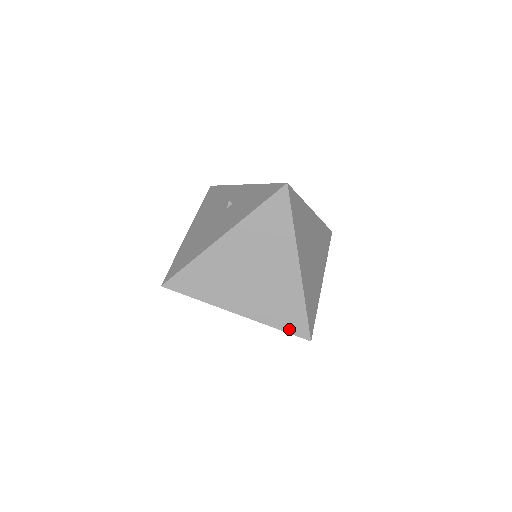
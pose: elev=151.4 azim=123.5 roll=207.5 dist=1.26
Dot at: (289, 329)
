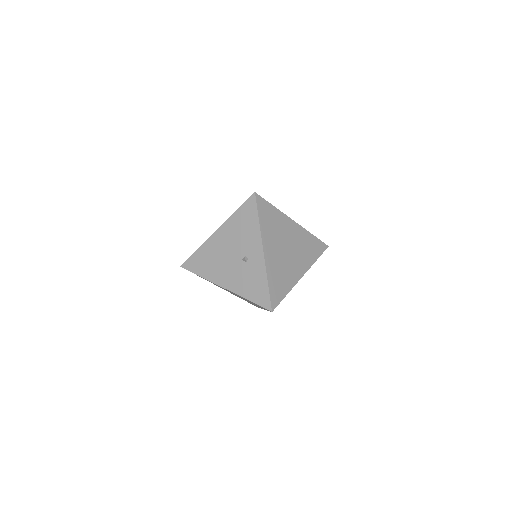
Dot at: occluded
